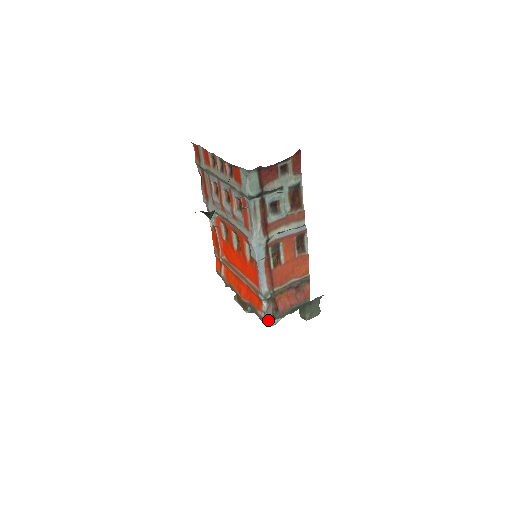
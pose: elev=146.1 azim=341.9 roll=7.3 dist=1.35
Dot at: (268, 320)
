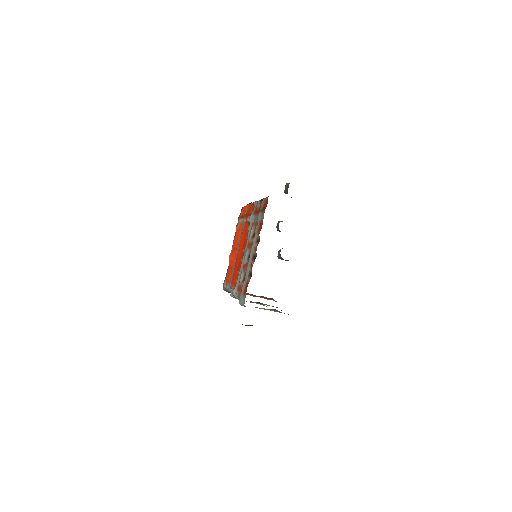
Dot at: occluded
